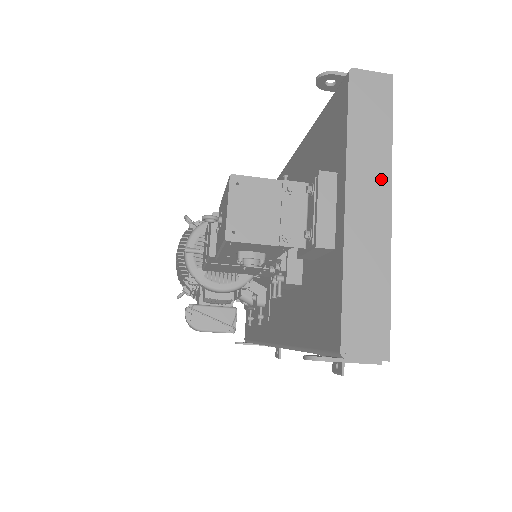
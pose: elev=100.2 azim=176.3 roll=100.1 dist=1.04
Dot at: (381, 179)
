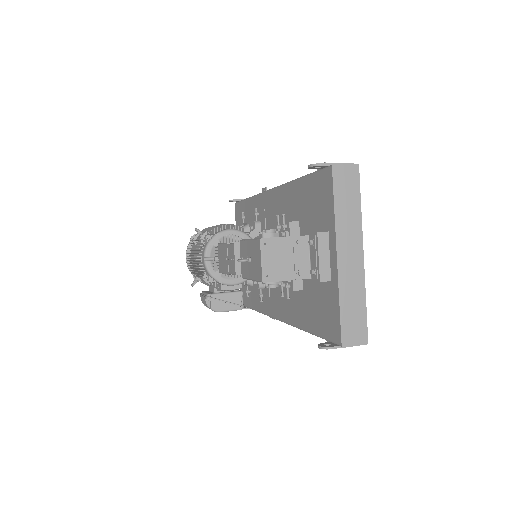
Dot at: (356, 236)
